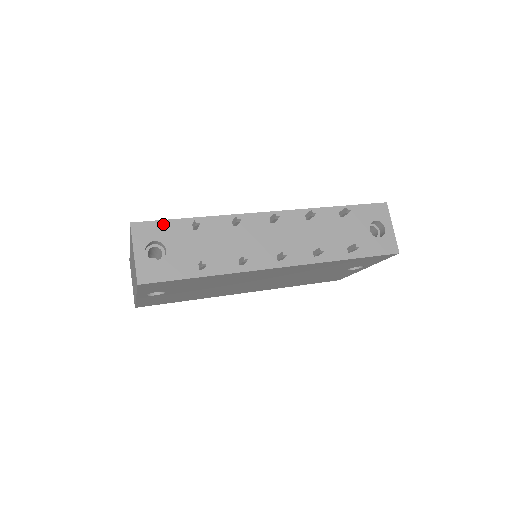
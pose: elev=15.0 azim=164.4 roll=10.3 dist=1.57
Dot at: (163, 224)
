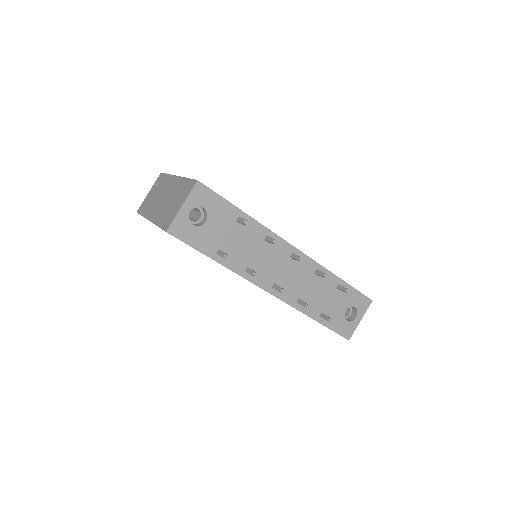
Dot at: (219, 200)
